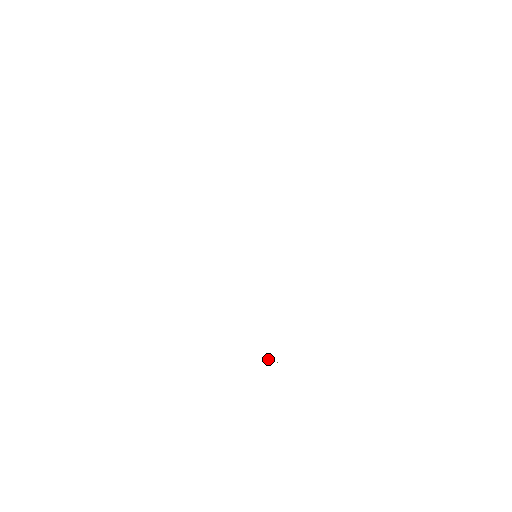
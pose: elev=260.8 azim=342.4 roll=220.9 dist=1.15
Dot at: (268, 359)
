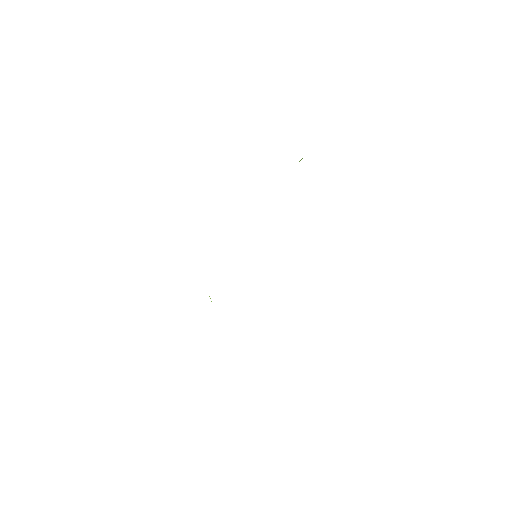
Dot at: occluded
